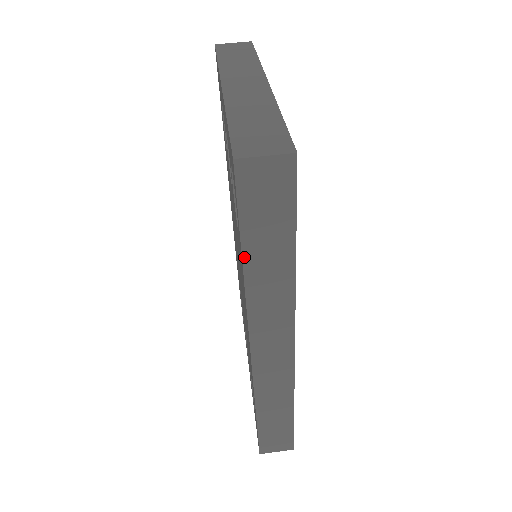
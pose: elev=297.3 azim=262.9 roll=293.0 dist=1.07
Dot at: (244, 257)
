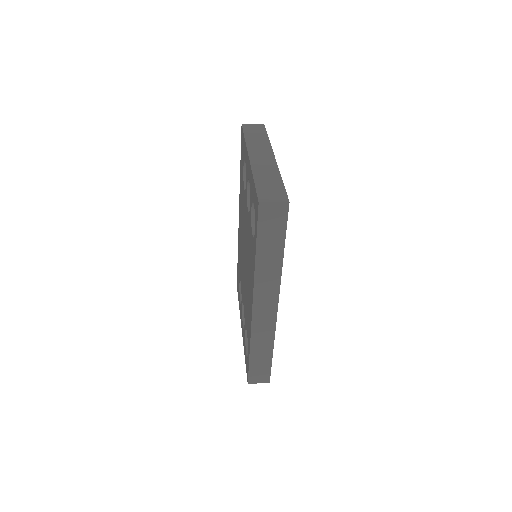
Dot at: (257, 252)
